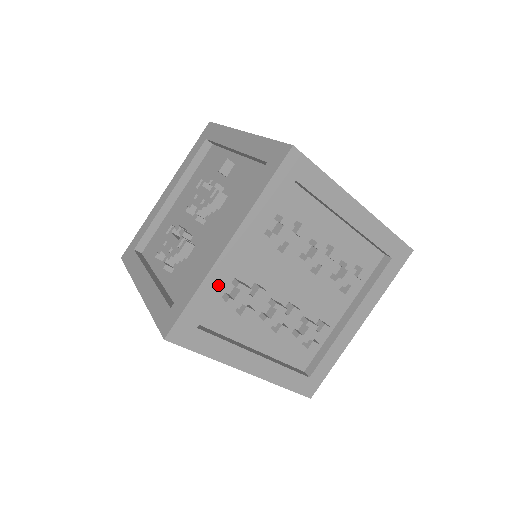
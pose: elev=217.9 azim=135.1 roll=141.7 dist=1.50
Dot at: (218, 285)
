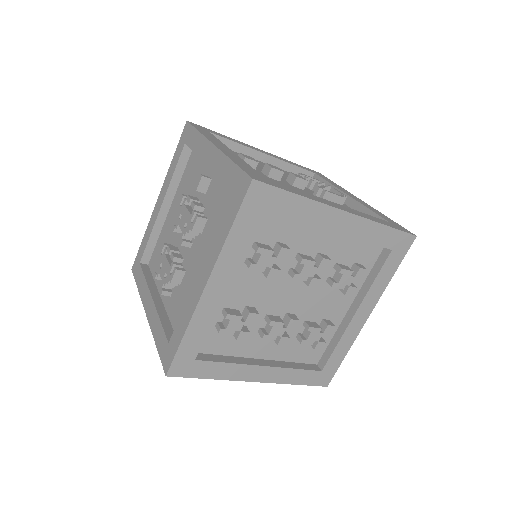
Dot at: (206, 321)
